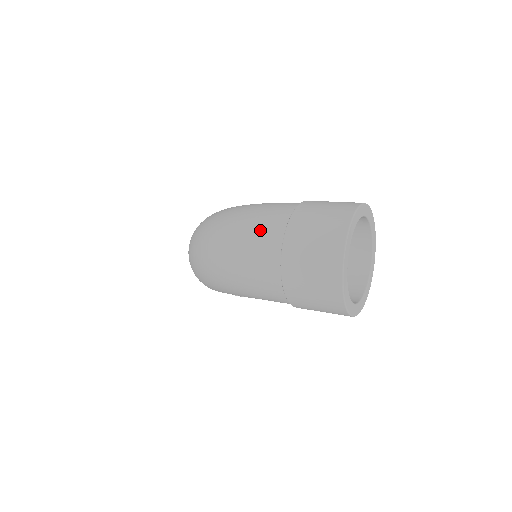
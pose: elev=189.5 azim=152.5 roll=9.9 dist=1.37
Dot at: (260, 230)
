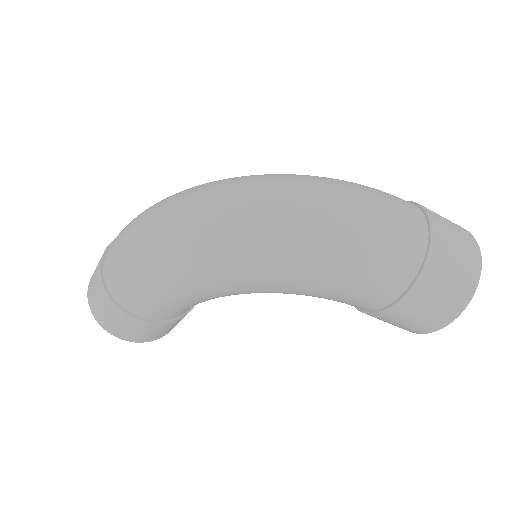
Dot at: (397, 202)
